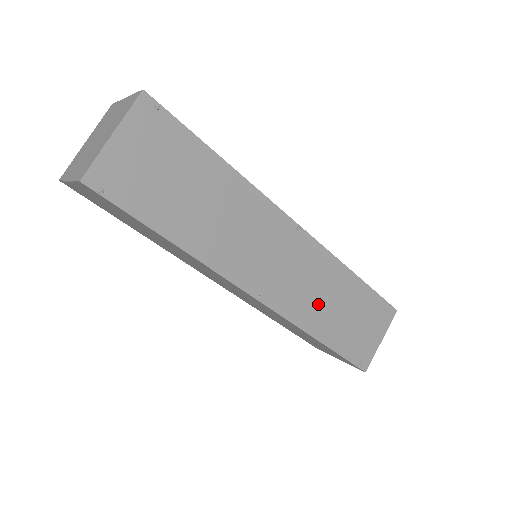
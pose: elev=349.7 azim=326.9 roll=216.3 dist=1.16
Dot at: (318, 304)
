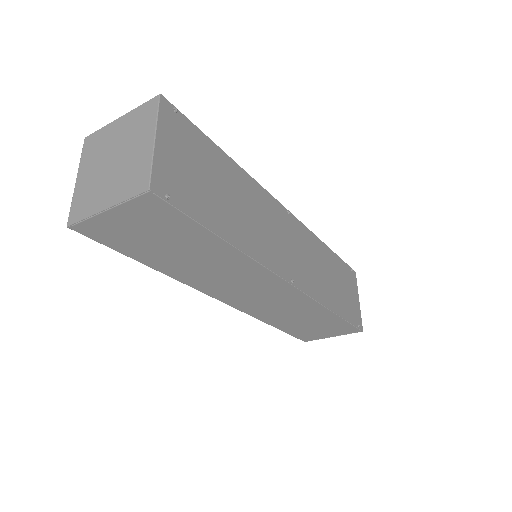
Dot at: (321, 278)
